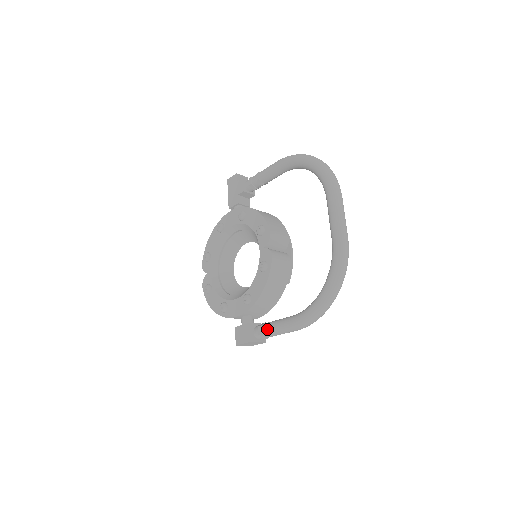
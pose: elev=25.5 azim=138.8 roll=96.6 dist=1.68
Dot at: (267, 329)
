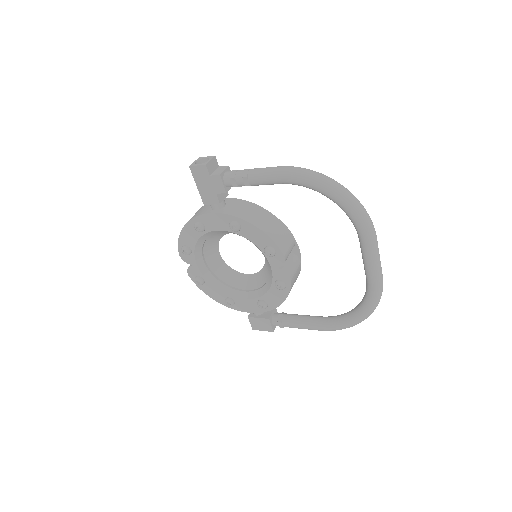
Dot at: (290, 326)
